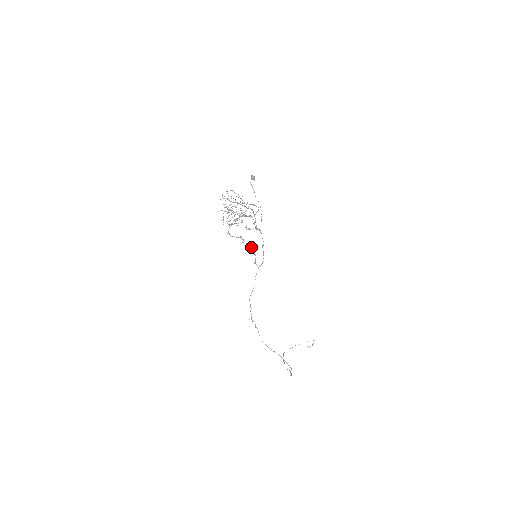
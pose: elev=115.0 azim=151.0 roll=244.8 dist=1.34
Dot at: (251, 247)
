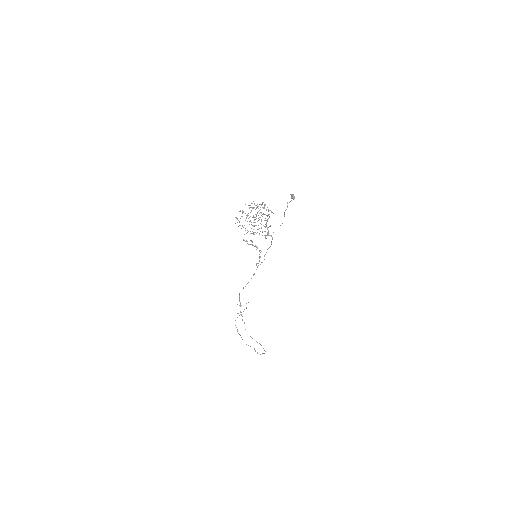
Dot at: (260, 252)
